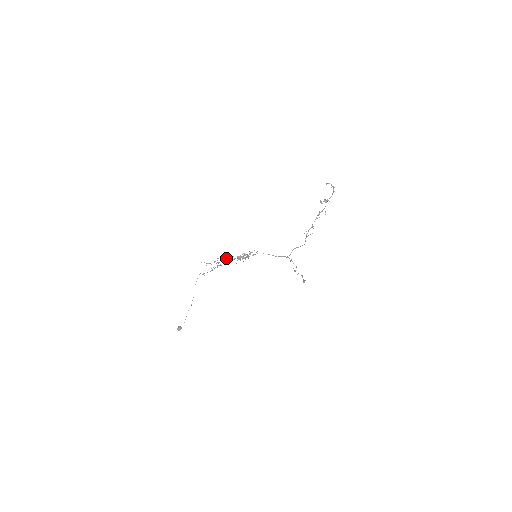
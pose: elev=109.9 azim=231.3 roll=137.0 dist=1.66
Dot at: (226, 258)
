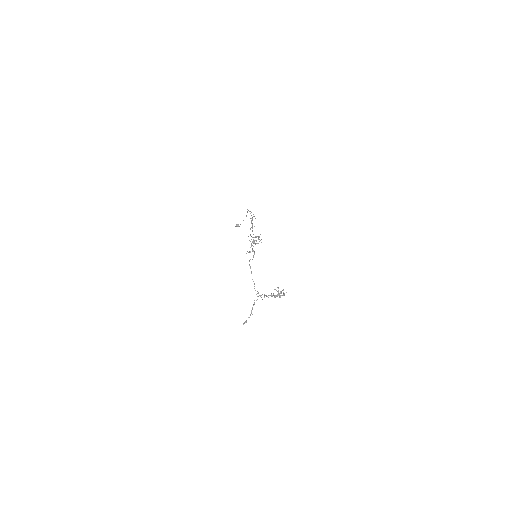
Dot at: occluded
